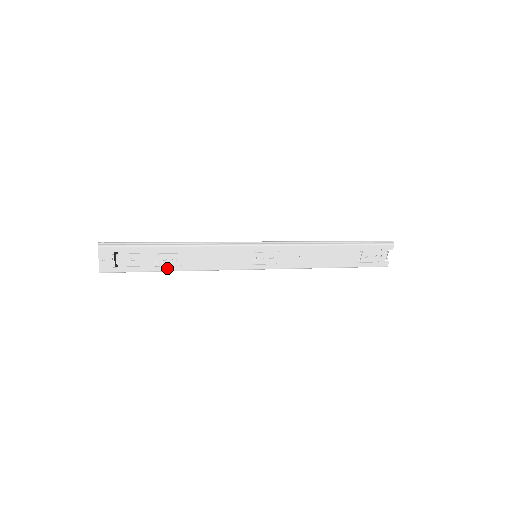
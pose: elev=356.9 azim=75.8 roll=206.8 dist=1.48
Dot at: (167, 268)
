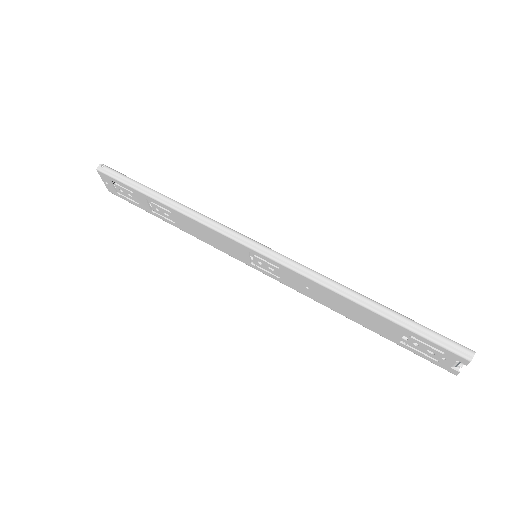
Dot at: (163, 218)
